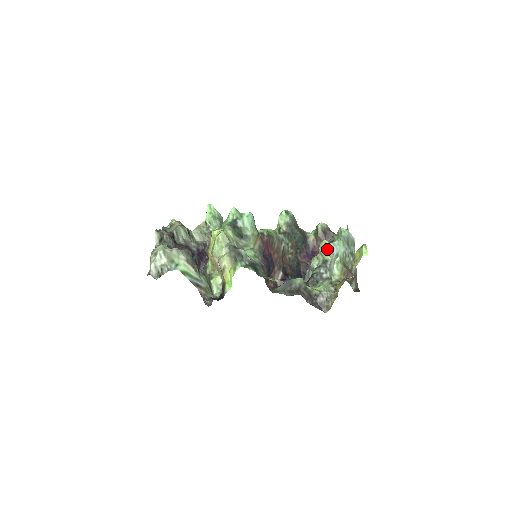
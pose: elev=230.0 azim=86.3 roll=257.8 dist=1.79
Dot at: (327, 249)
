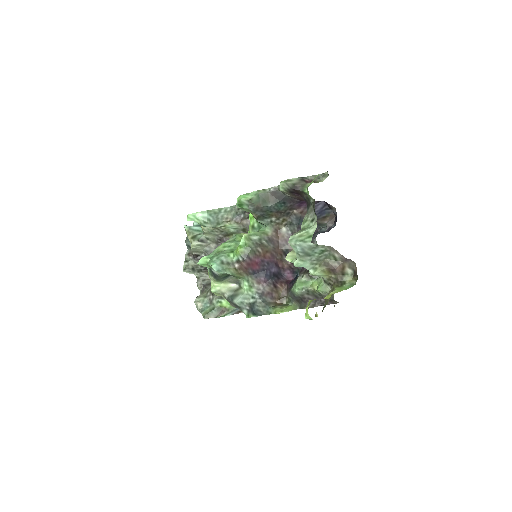
Dot at: occluded
